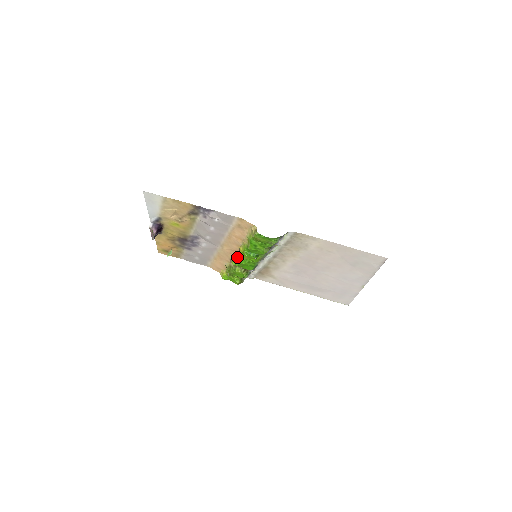
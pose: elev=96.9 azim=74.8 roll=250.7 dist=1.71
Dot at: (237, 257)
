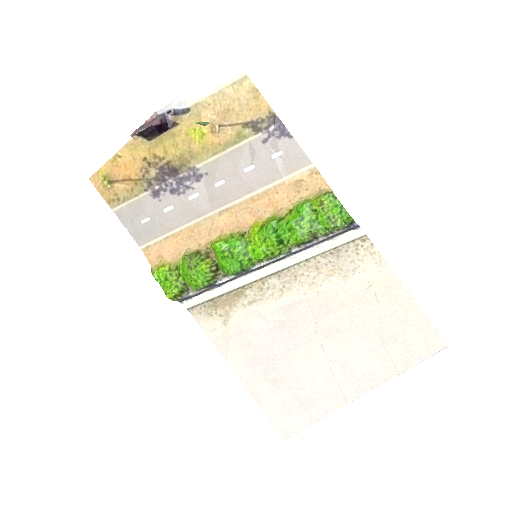
Dot at: (235, 236)
